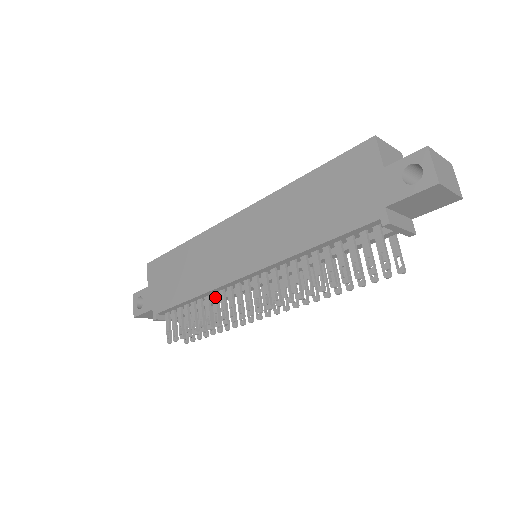
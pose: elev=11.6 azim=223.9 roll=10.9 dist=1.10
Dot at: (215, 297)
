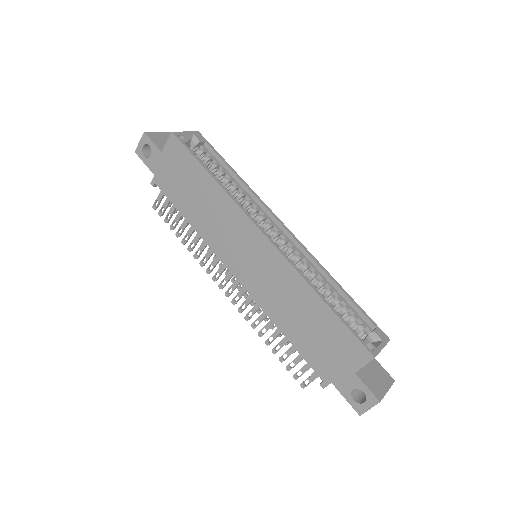
Dot at: occluded
